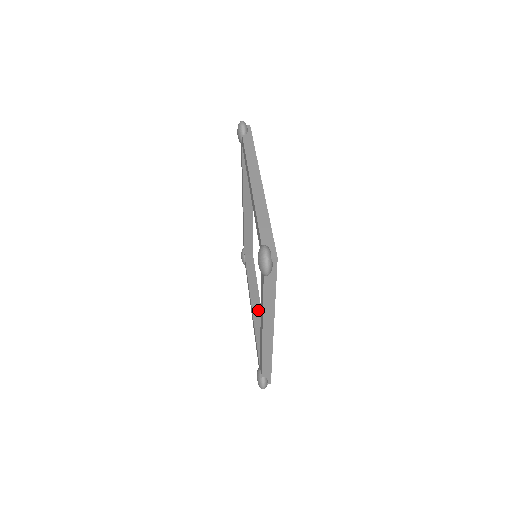
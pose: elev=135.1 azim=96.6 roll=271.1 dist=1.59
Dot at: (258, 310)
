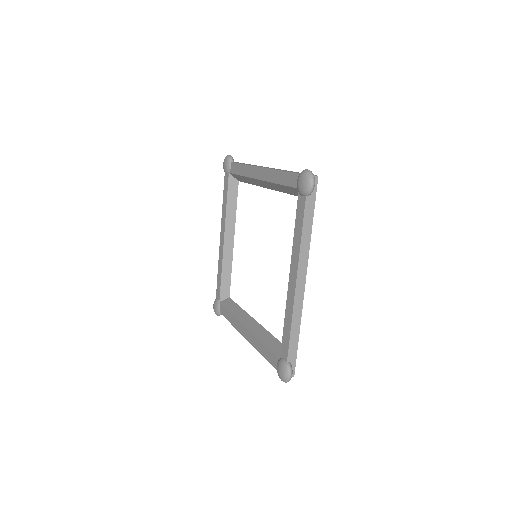
Dot at: (256, 325)
